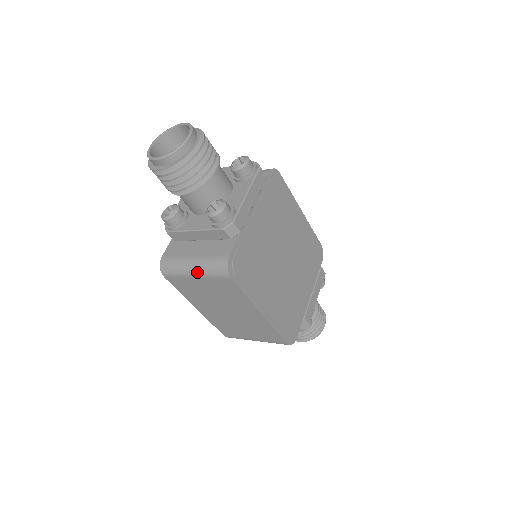
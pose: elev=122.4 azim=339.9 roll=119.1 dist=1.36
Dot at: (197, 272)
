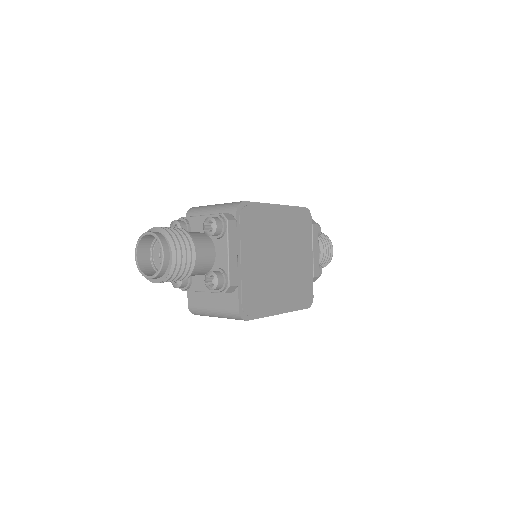
Dot at: (220, 317)
